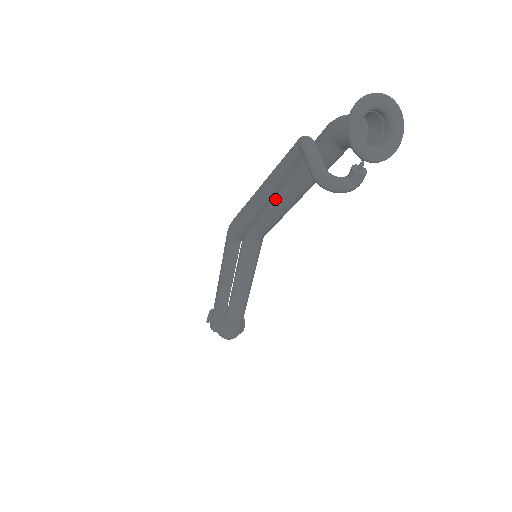
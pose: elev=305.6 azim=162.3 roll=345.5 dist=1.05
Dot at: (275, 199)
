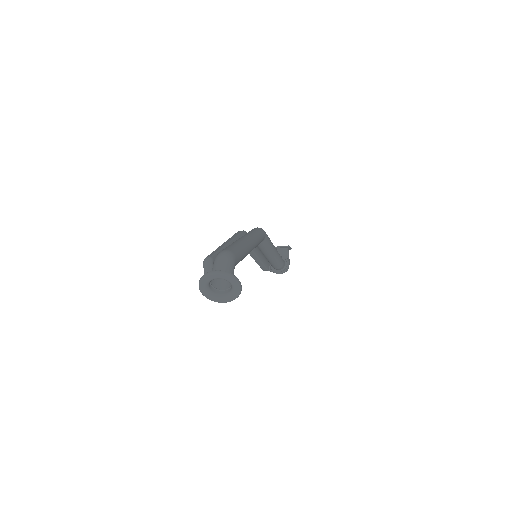
Dot at: occluded
